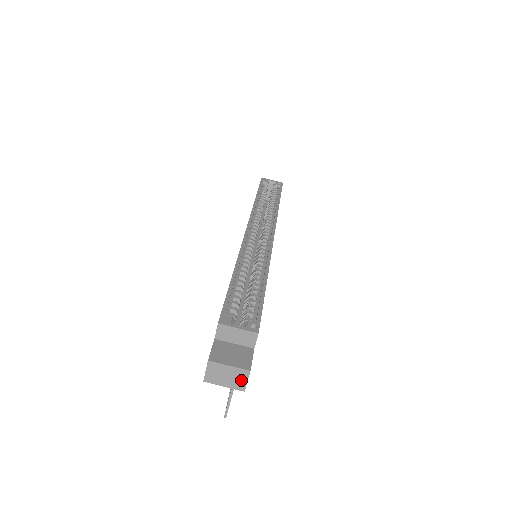
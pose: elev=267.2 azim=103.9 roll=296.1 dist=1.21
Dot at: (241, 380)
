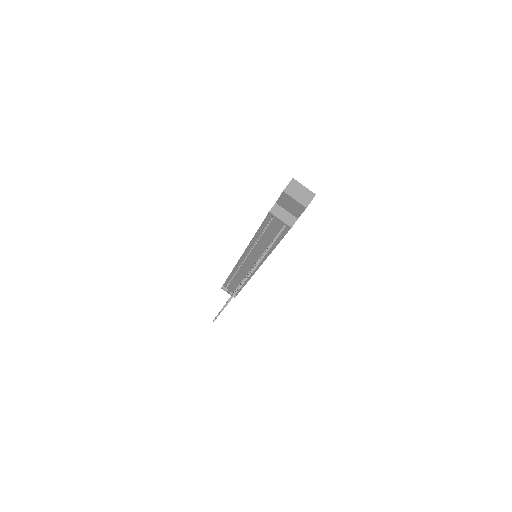
Dot at: (308, 199)
